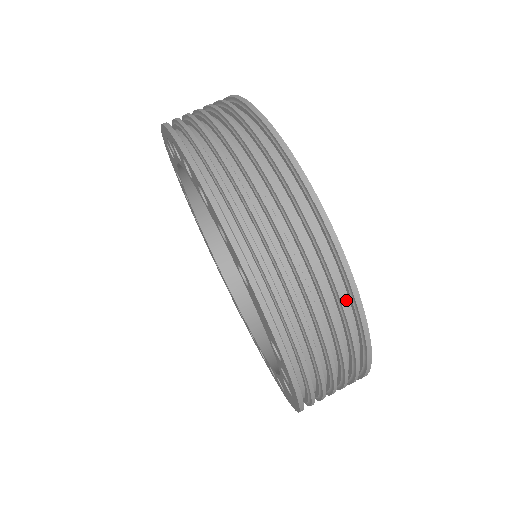
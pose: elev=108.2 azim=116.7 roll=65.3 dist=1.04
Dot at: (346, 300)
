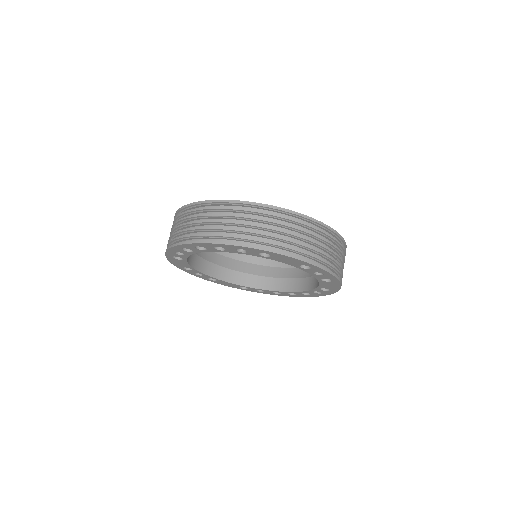
Dot at: occluded
